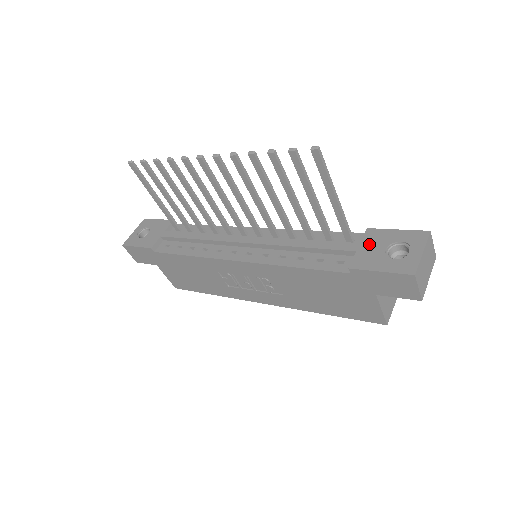
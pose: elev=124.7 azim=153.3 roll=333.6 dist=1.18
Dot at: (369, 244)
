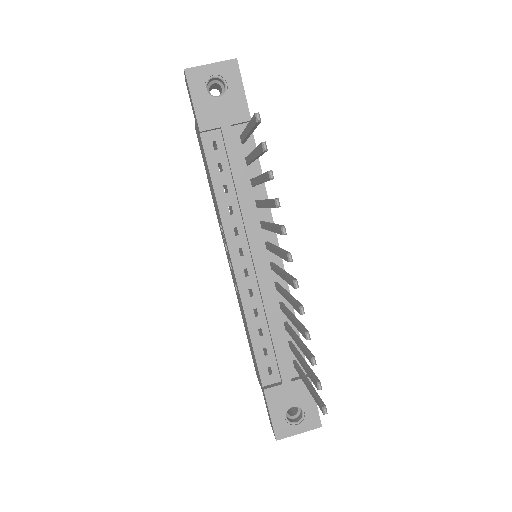
Dot at: (294, 390)
